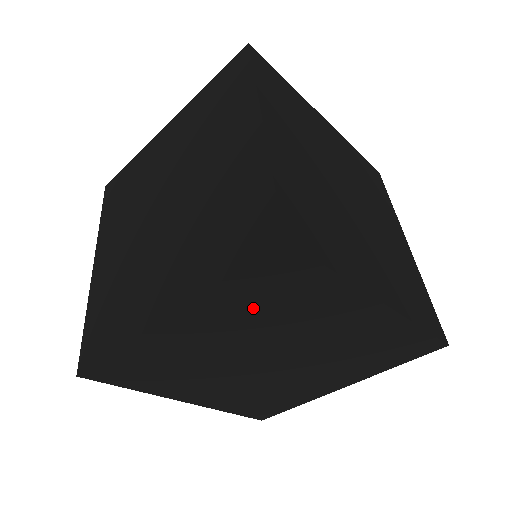
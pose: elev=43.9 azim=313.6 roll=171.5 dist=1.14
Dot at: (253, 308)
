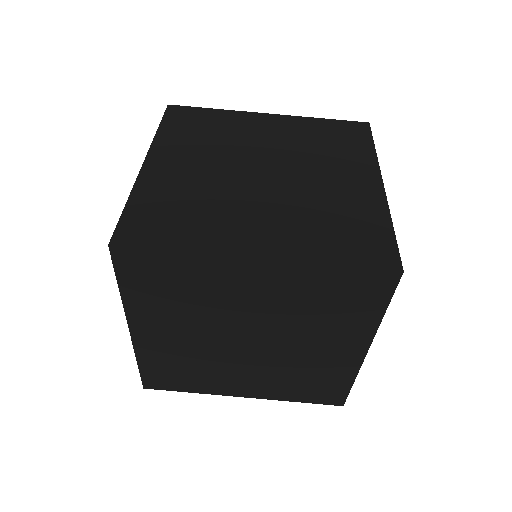
Dot at: (314, 297)
